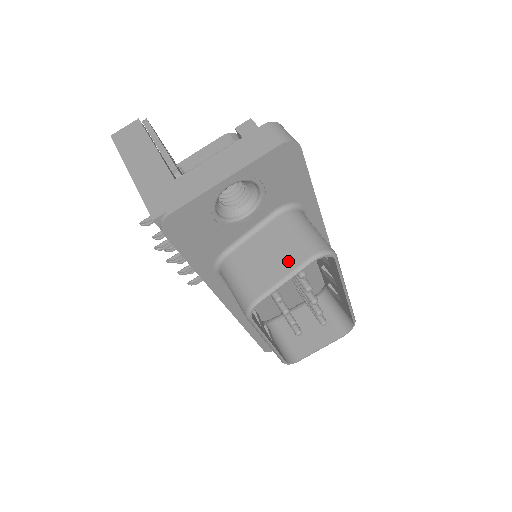
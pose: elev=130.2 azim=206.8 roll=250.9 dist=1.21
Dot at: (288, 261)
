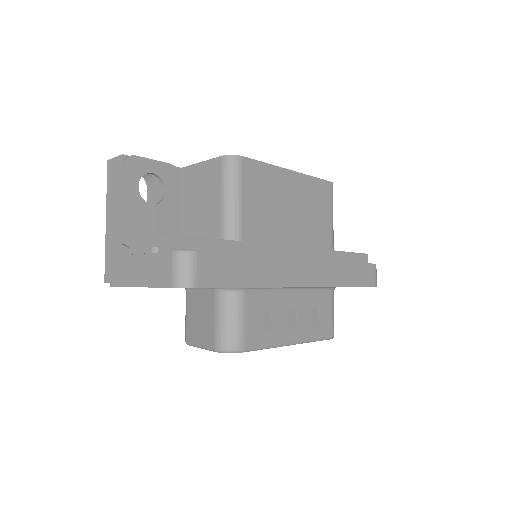
Dot at: (205, 336)
